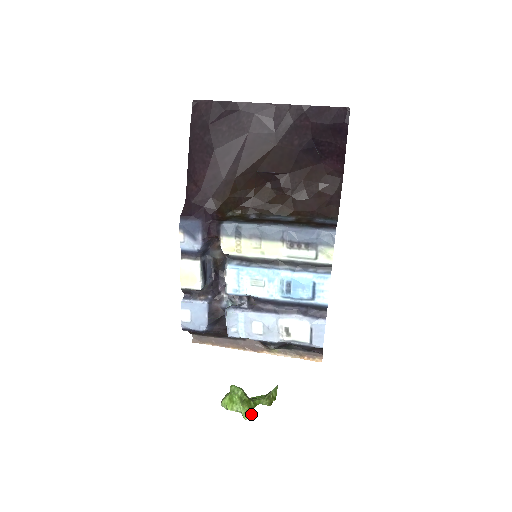
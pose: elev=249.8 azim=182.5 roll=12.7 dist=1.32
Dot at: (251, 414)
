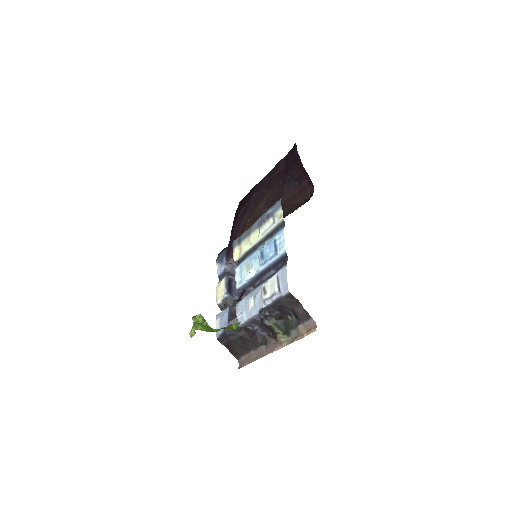
Dot at: (200, 329)
